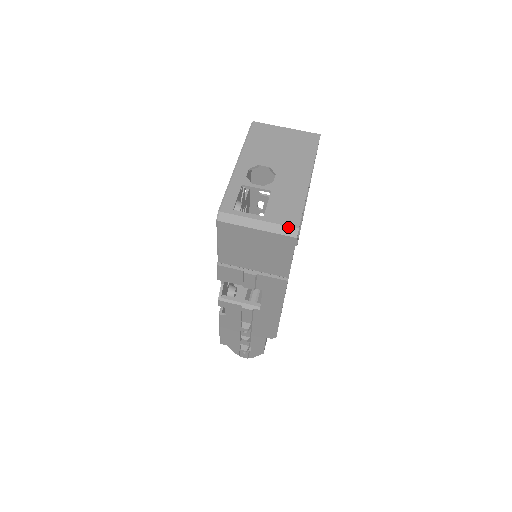
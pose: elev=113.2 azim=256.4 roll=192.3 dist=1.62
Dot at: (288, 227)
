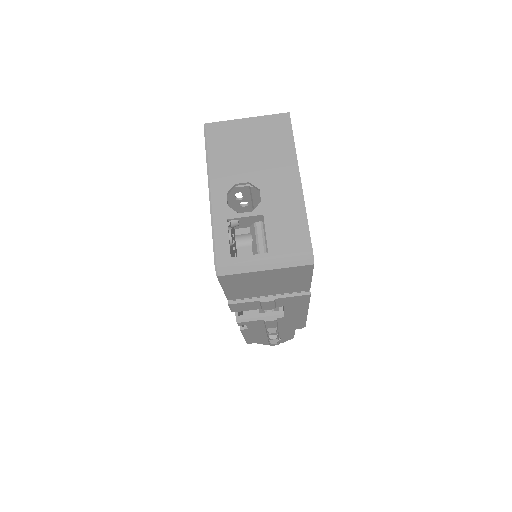
Dot at: (300, 256)
